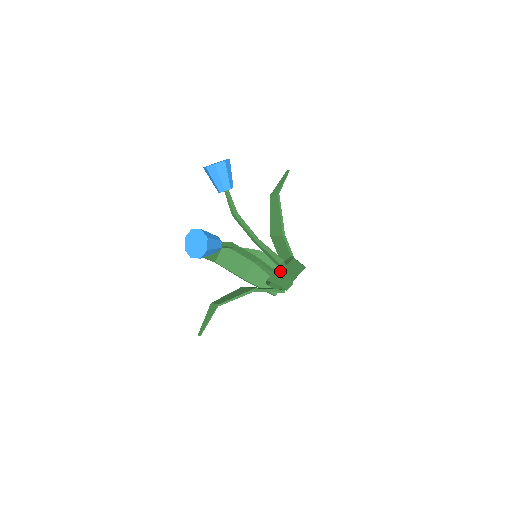
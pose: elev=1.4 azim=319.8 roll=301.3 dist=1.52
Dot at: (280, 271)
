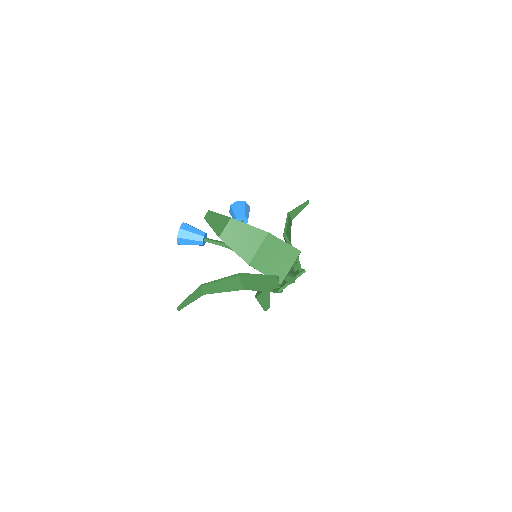
Dot at: (223, 222)
